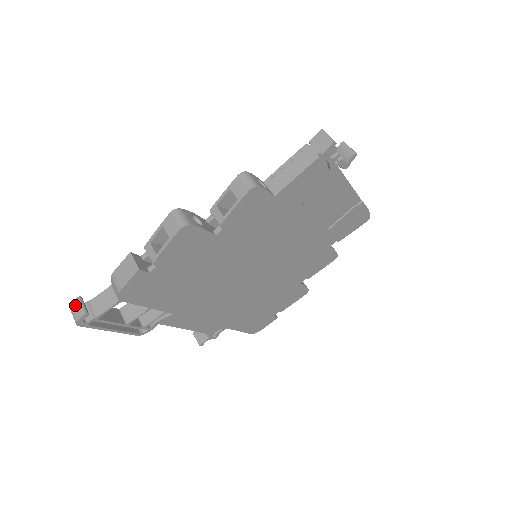
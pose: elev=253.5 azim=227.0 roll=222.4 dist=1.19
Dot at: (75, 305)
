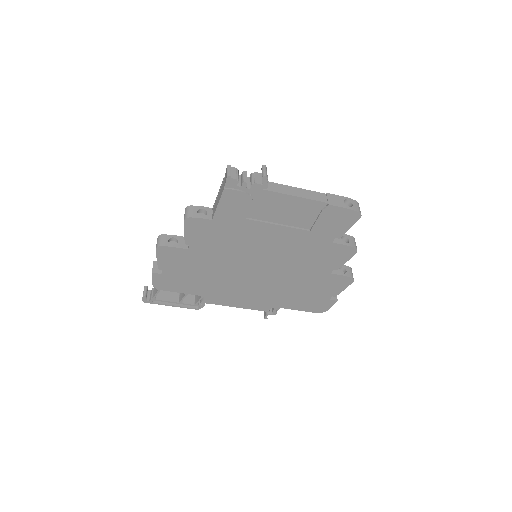
Dot at: occluded
